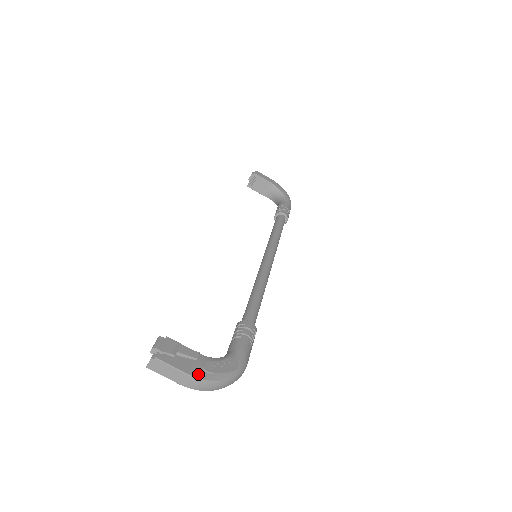
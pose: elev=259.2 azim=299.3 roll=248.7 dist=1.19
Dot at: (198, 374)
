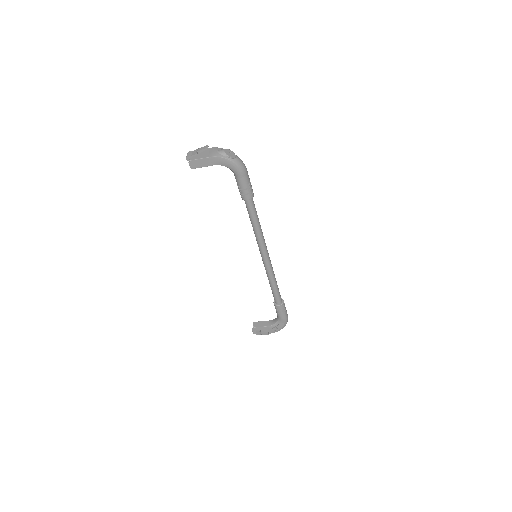
Dot at: (273, 332)
